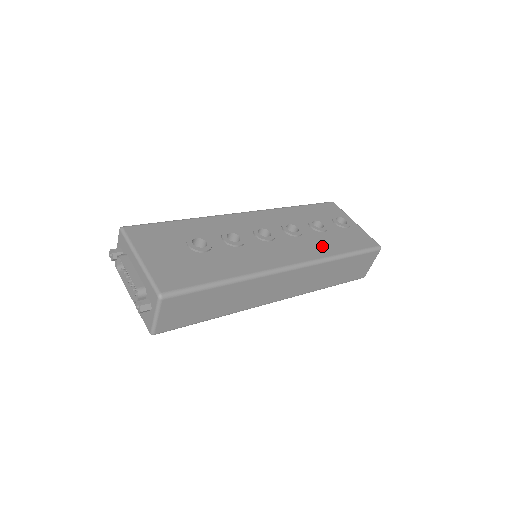
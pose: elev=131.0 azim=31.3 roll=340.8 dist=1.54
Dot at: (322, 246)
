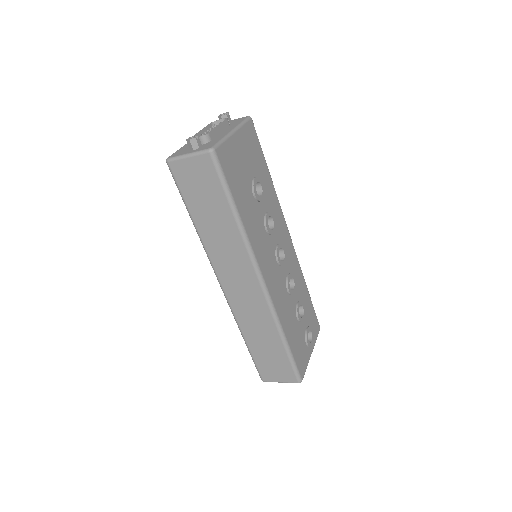
Dot at: (287, 316)
